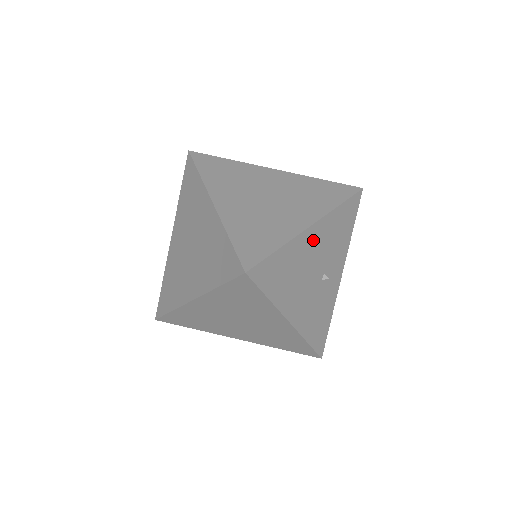
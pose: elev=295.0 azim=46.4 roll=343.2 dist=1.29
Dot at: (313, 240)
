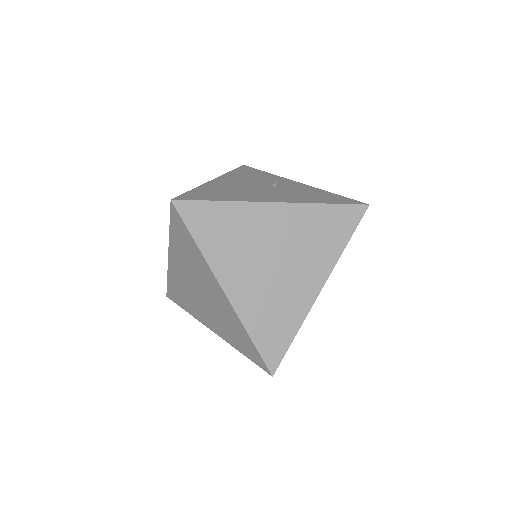
Dot at: (227, 182)
